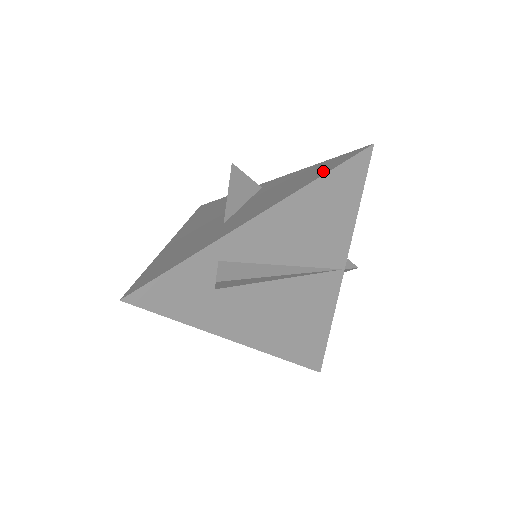
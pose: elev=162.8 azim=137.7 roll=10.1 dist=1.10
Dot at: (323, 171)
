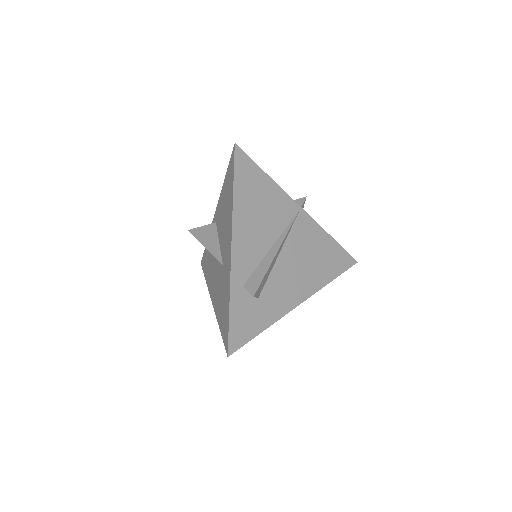
Dot at: (231, 186)
